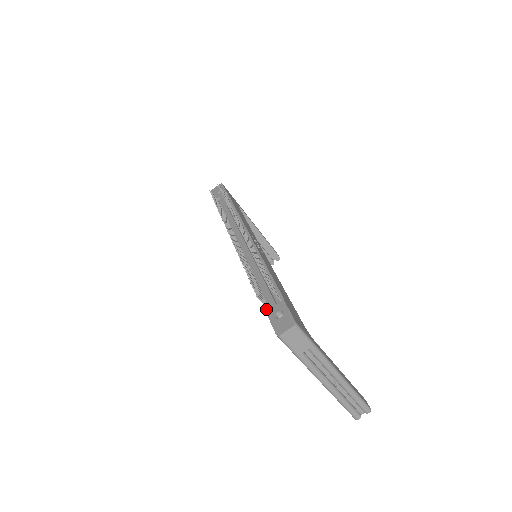
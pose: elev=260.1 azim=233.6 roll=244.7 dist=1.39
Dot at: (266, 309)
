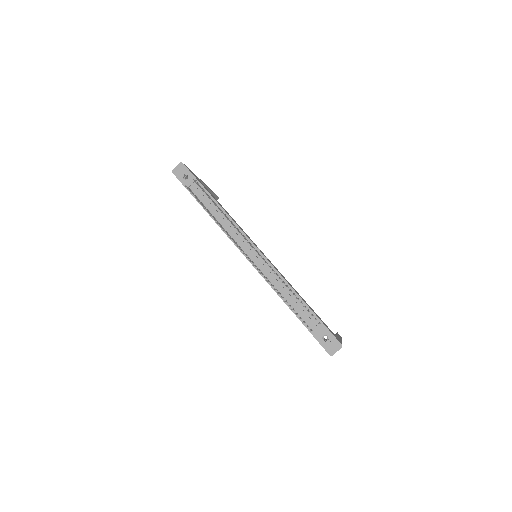
Dot at: (309, 331)
